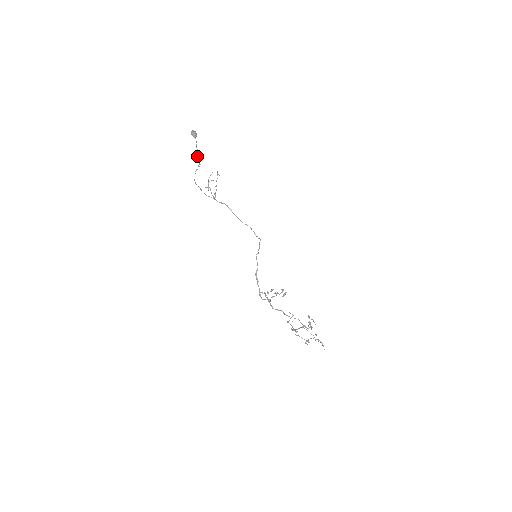
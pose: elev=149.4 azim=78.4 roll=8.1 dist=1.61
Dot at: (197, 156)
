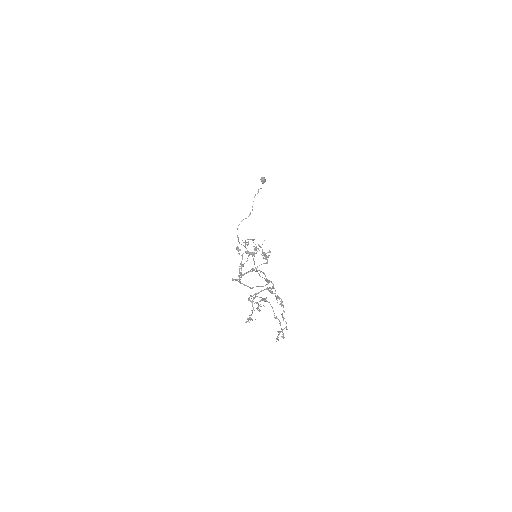
Dot at: (255, 194)
